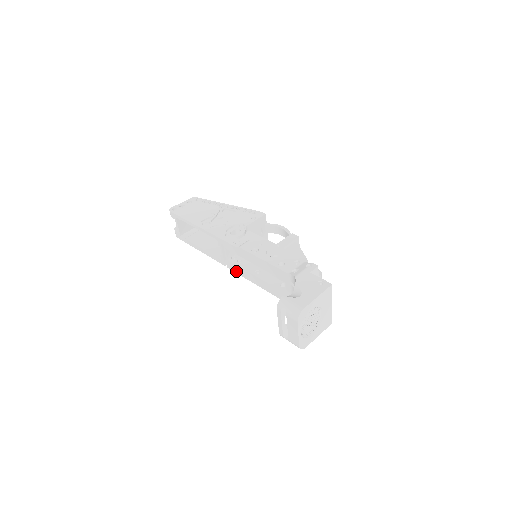
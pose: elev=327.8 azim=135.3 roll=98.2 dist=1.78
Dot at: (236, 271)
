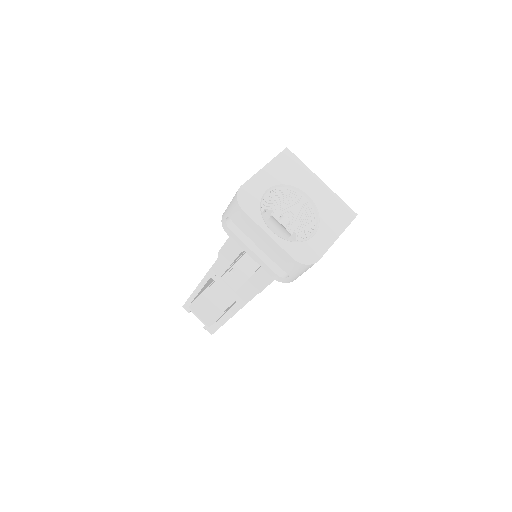
Dot at: (251, 296)
